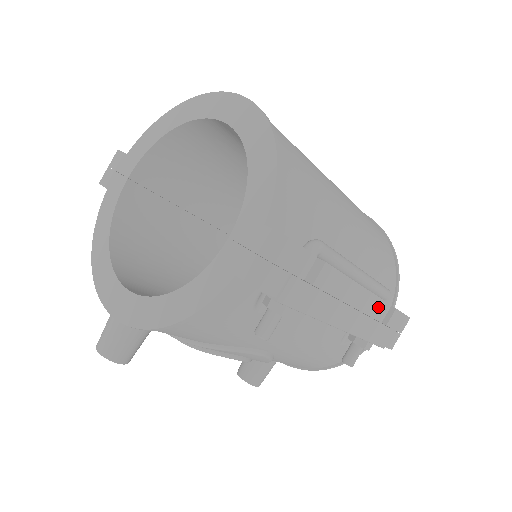
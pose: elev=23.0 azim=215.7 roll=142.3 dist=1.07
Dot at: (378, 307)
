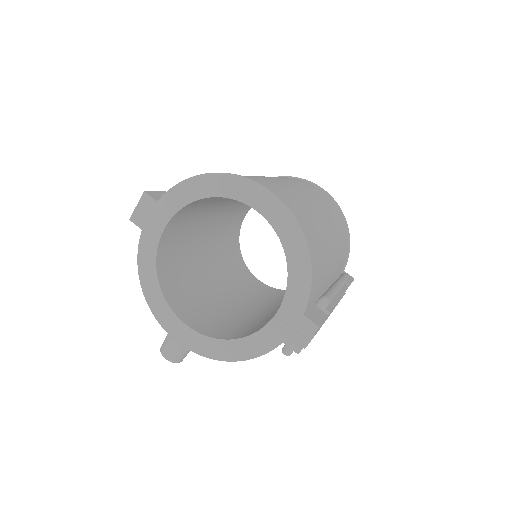
Dot at: occluded
